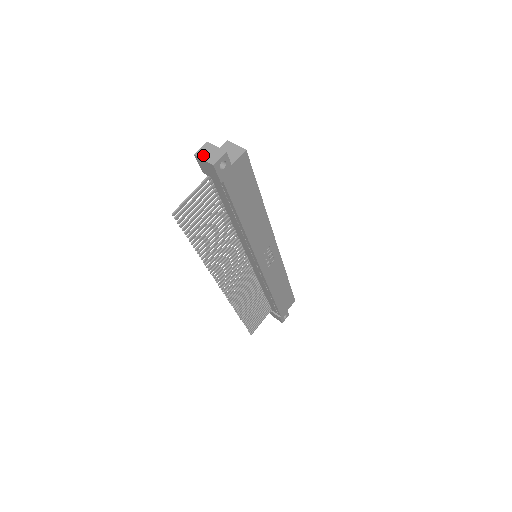
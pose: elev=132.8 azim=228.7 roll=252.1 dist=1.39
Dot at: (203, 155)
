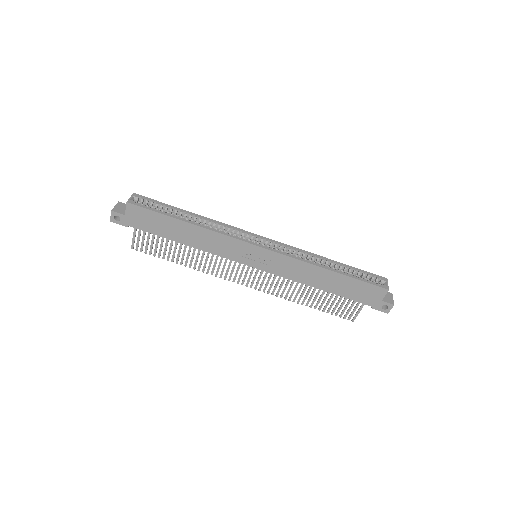
Dot at: occluded
